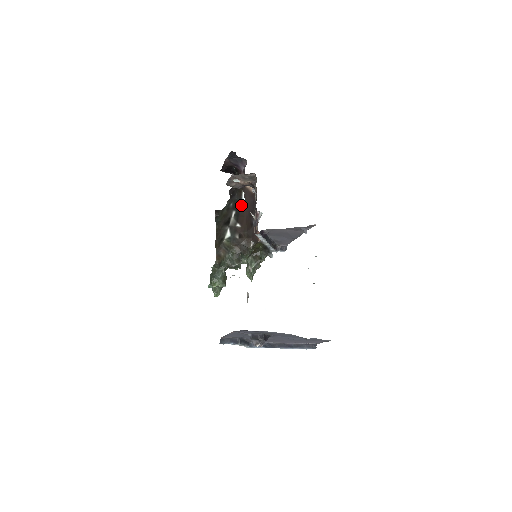
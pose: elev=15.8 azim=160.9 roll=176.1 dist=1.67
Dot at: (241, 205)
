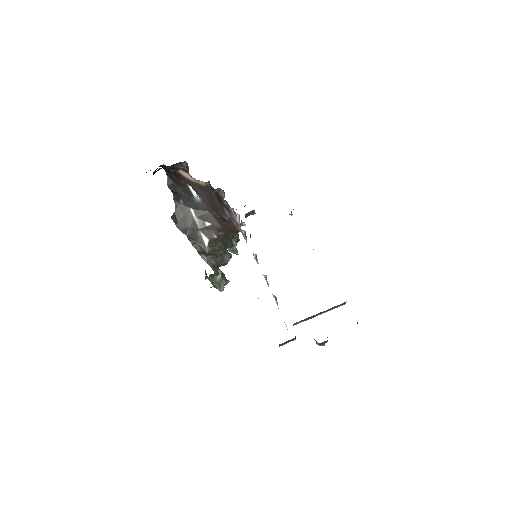
Dot at: (195, 200)
